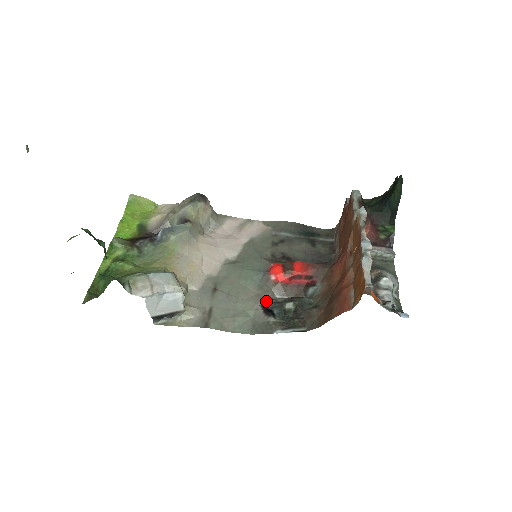
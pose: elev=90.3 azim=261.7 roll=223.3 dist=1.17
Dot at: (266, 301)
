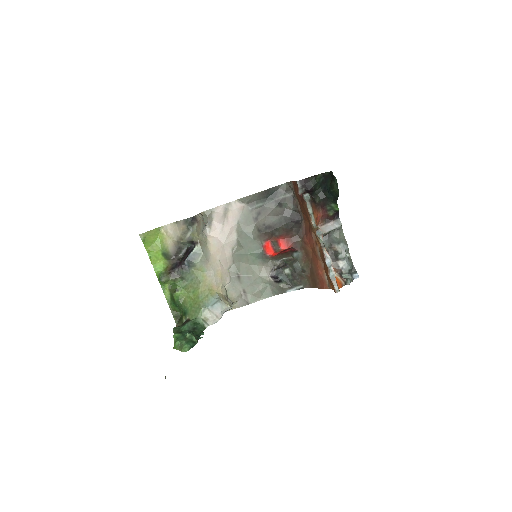
Dot at: (271, 271)
